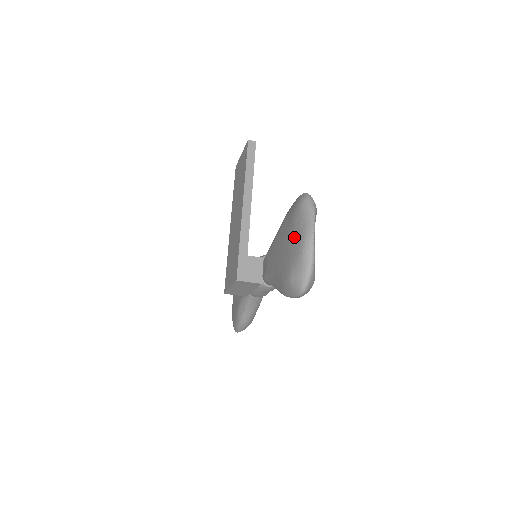
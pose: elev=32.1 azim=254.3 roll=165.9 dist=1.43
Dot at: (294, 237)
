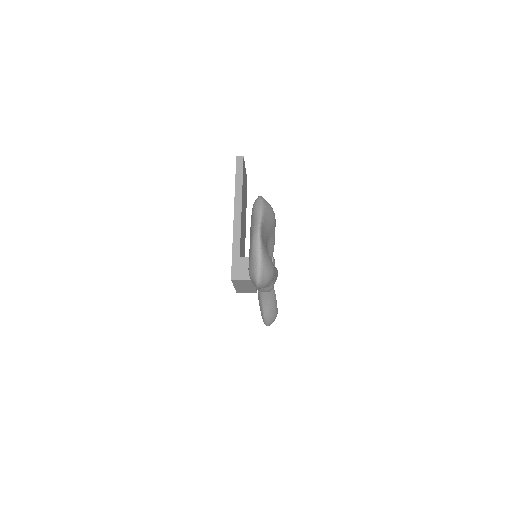
Dot at: (250, 236)
